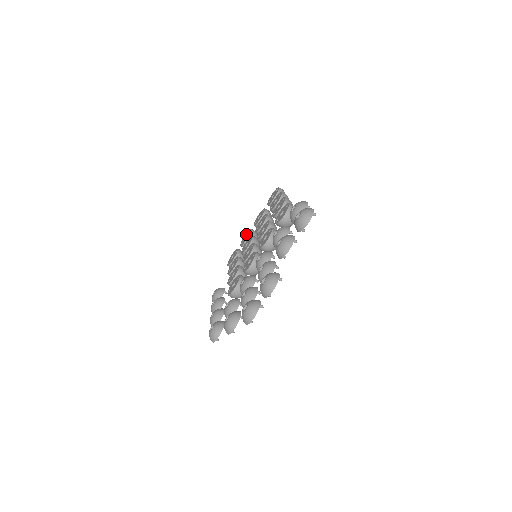
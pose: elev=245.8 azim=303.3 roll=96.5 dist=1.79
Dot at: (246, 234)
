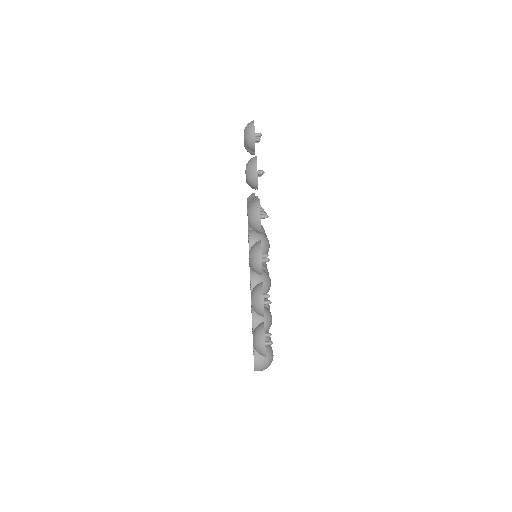
Dot at: occluded
